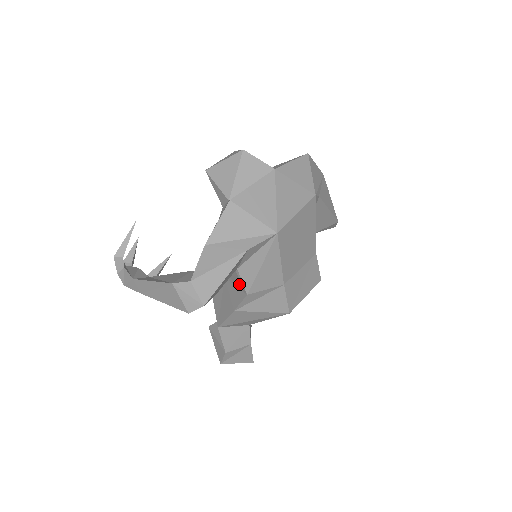
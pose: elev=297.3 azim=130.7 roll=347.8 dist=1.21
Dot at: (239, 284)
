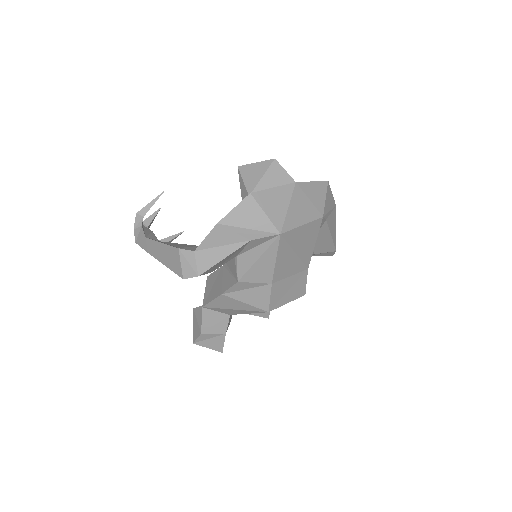
Dot at: (234, 272)
